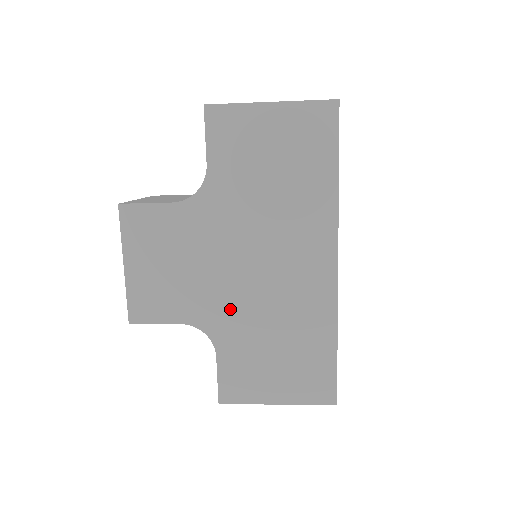
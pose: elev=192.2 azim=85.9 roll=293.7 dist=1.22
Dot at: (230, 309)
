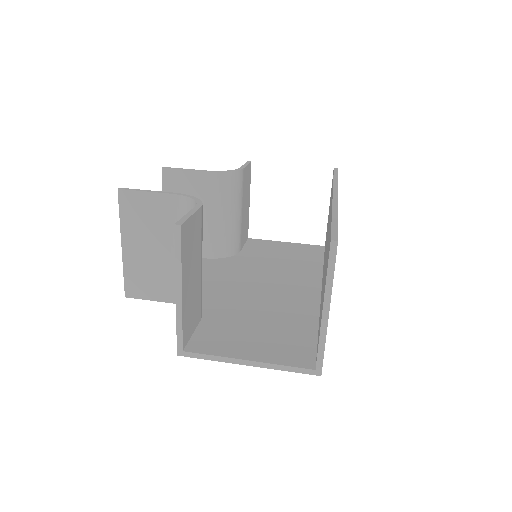
Dot at: occluded
